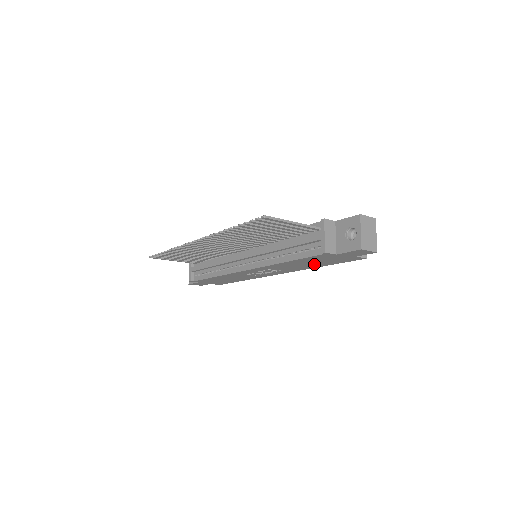
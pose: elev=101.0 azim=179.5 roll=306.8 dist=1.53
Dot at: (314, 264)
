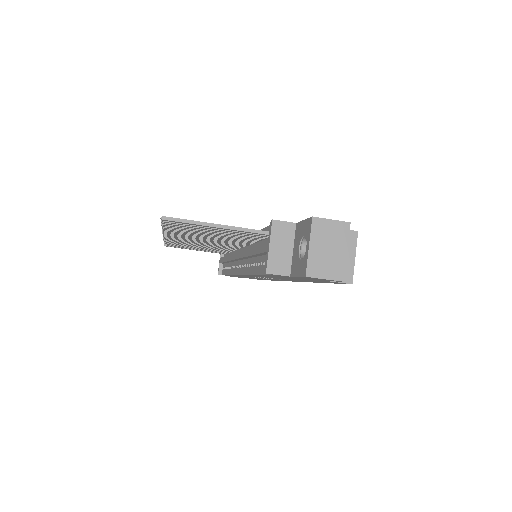
Dot at: occluded
